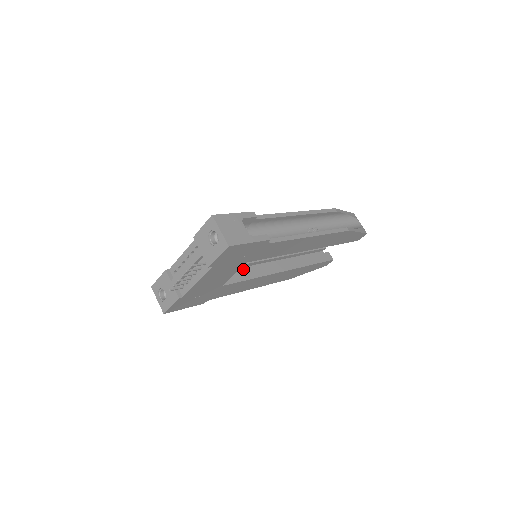
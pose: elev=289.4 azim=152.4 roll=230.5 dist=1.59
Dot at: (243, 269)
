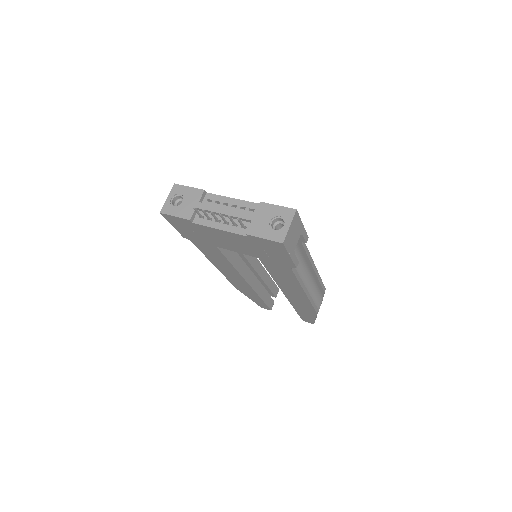
Dot at: occluded
